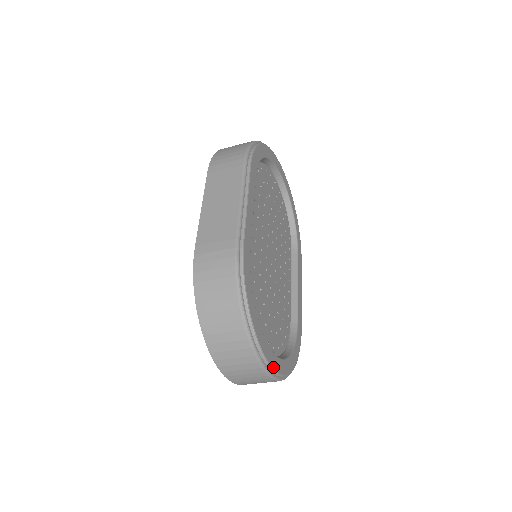
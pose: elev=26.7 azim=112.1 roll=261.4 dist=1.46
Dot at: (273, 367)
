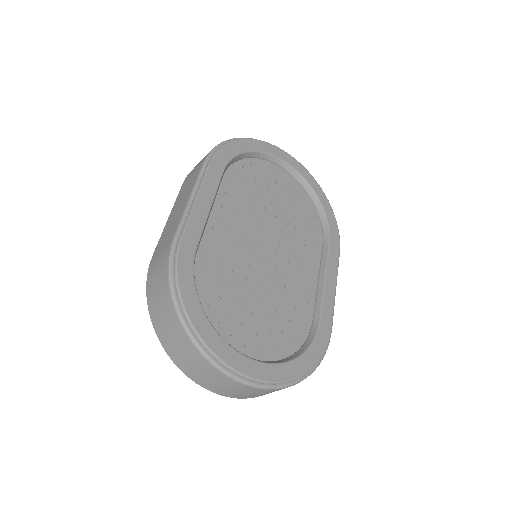
Dot at: (241, 371)
